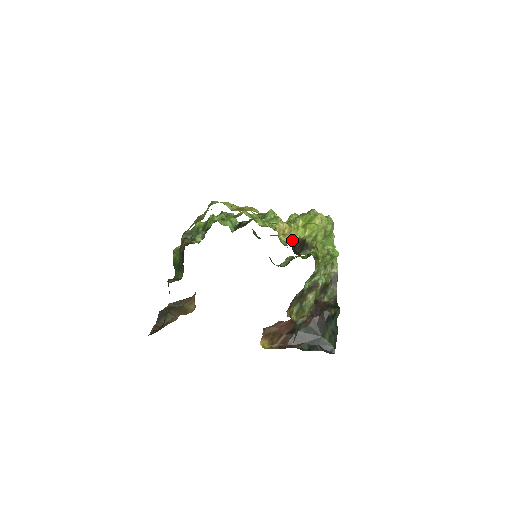
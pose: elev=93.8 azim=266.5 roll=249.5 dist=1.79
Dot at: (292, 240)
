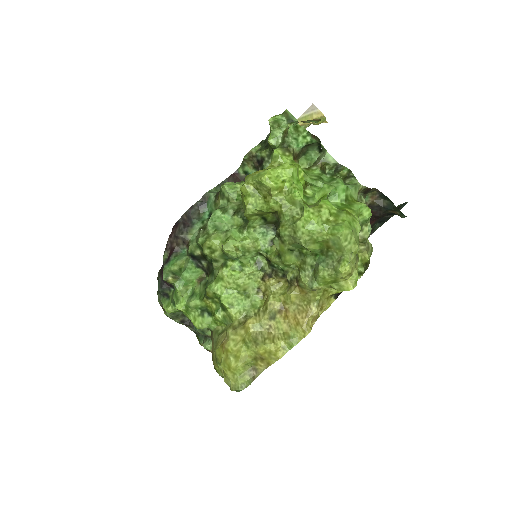
Dot at: (330, 296)
